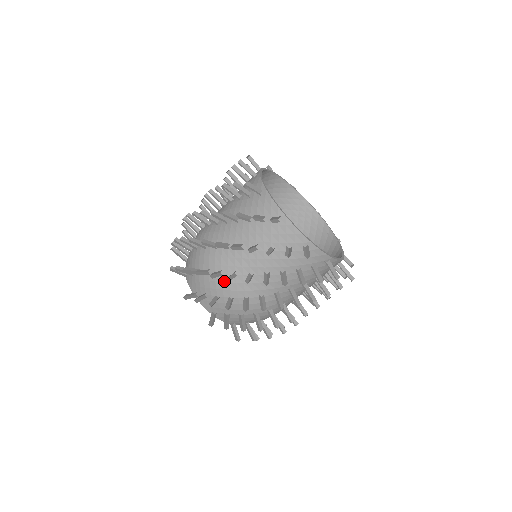
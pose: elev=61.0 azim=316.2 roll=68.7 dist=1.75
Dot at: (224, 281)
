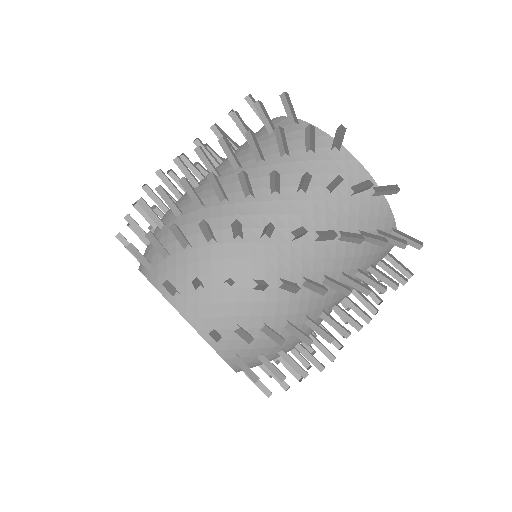
Dot at: (202, 218)
